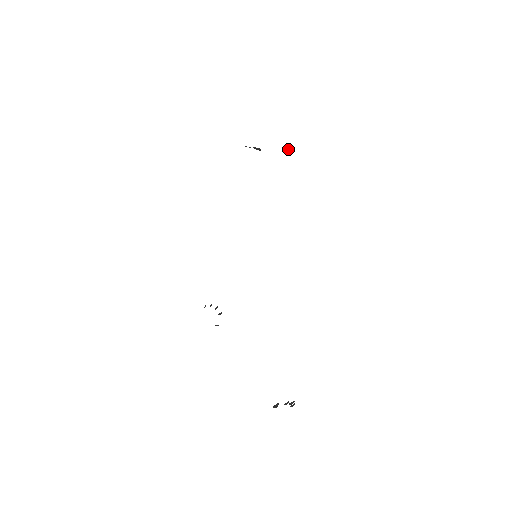
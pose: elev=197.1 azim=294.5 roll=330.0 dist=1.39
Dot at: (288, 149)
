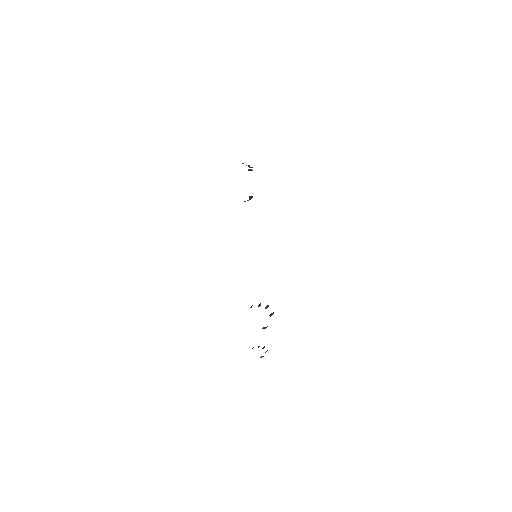
Dot at: occluded
